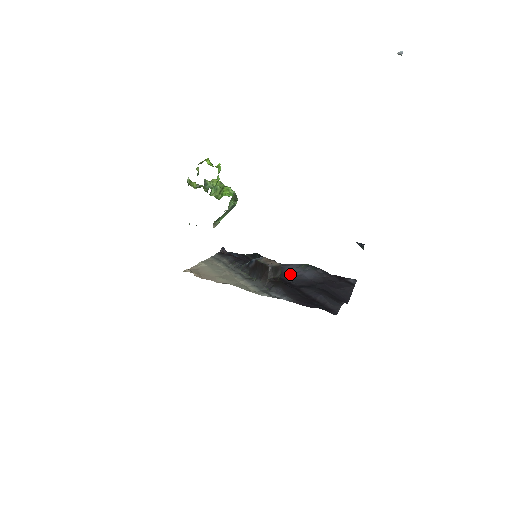
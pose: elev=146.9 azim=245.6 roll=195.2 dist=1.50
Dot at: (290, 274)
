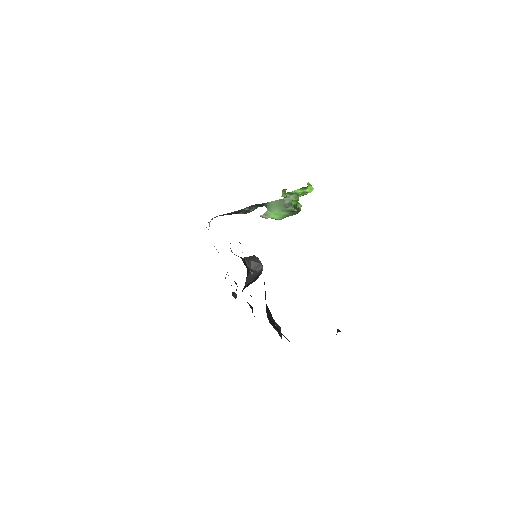
Dot at: occluded
